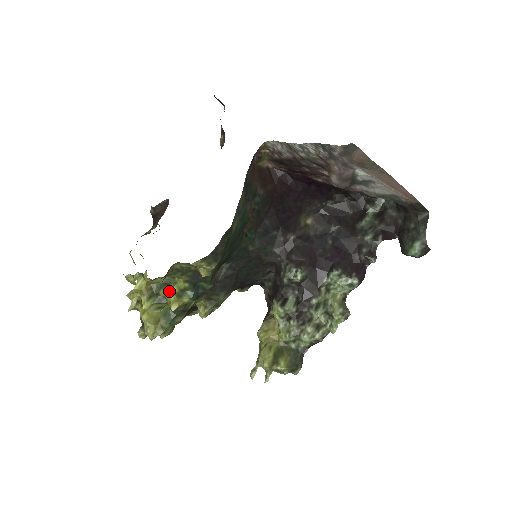
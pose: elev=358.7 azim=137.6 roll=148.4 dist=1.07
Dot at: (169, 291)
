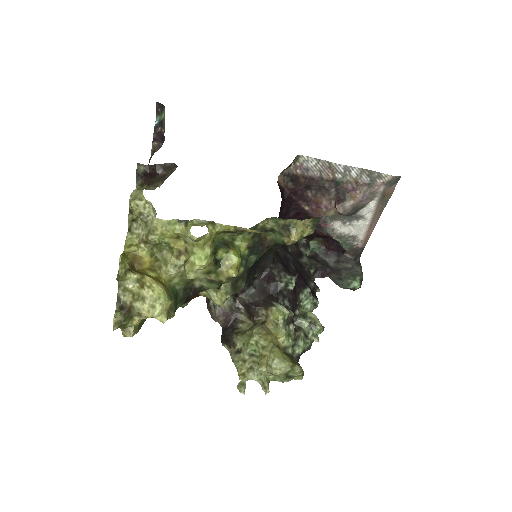
Dot at: (233, 252)
